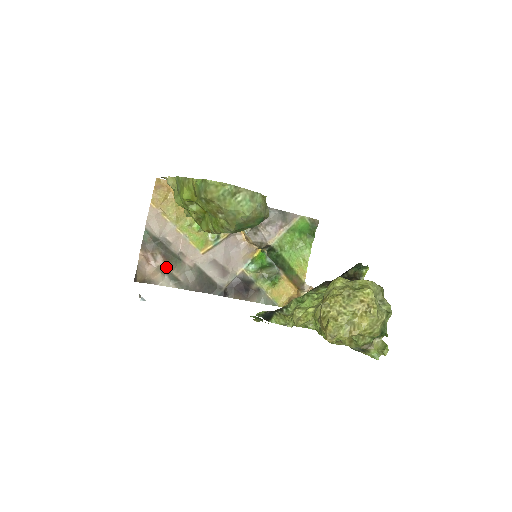
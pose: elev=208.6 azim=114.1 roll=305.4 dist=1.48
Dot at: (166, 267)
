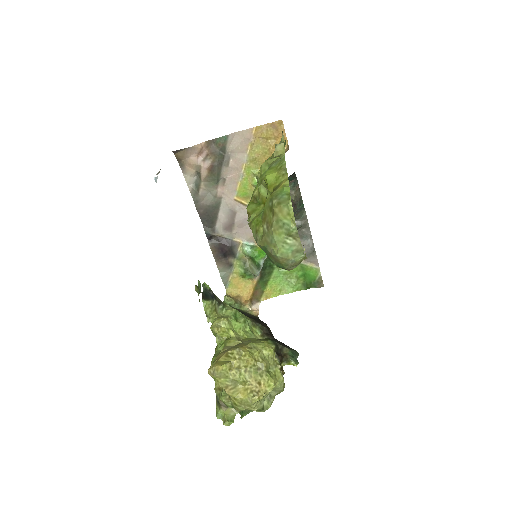
Dot at: (203, 173)
